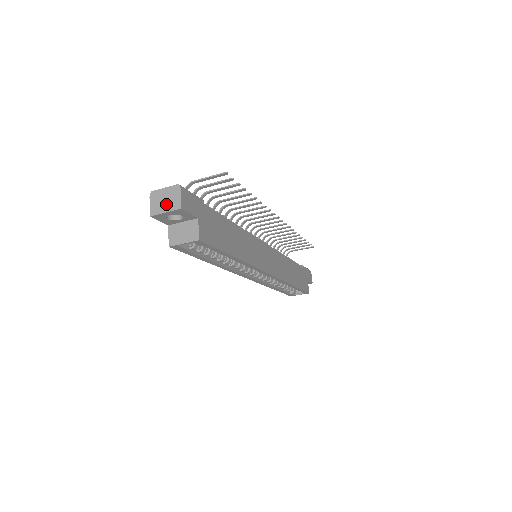
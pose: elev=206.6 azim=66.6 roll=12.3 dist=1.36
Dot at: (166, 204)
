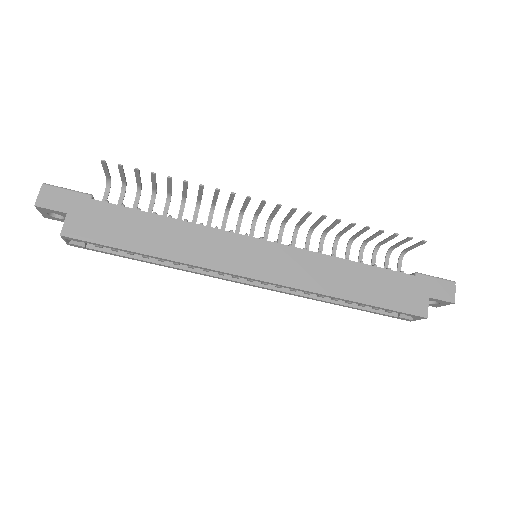
Dot at: occluded
